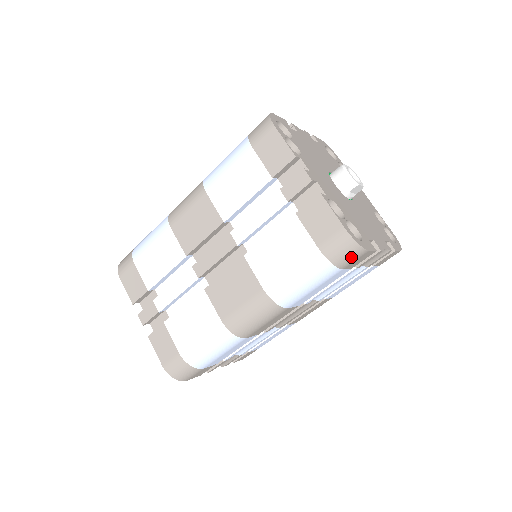
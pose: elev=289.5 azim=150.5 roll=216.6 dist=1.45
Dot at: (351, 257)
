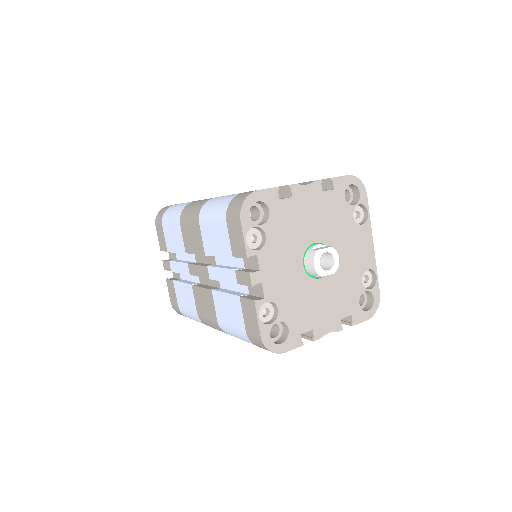
Dot at: occluded
